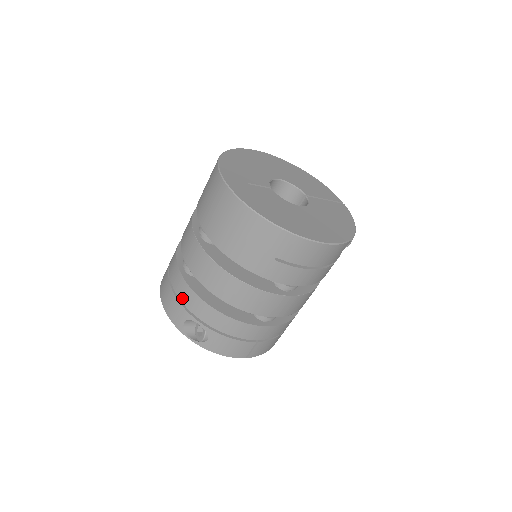
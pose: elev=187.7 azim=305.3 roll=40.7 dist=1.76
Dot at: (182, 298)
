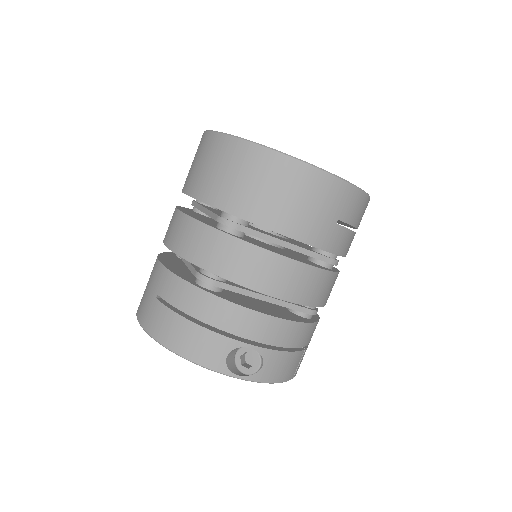
Dot at: (218, 323)
